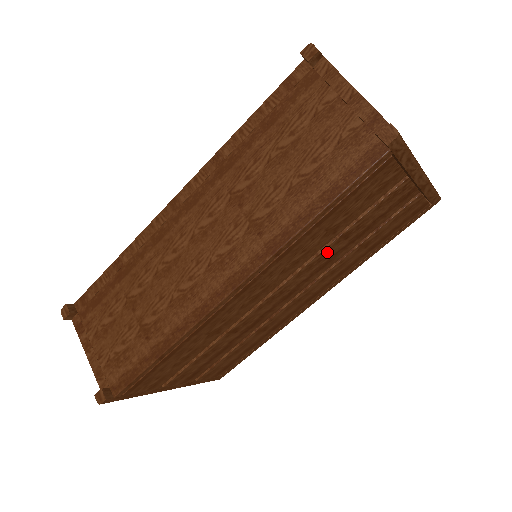
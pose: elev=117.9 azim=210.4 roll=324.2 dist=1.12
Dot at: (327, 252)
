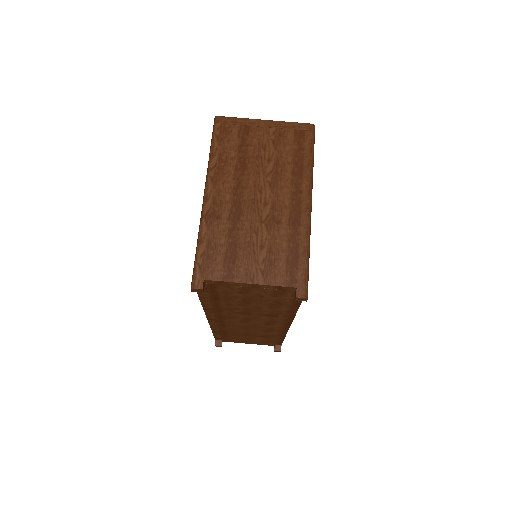
Dot at: occluded
